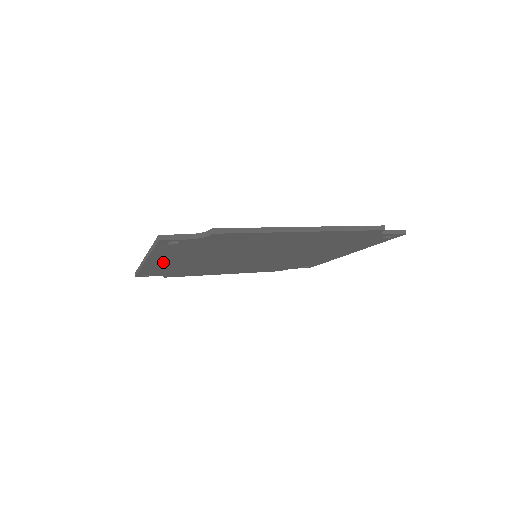
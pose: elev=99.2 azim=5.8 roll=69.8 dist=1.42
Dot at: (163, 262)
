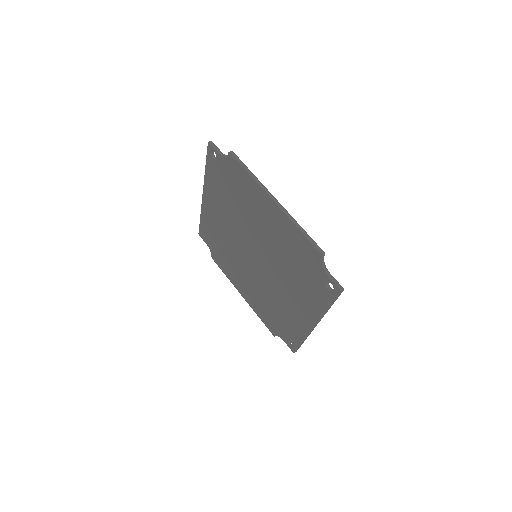
Dot at: (211, 205)
